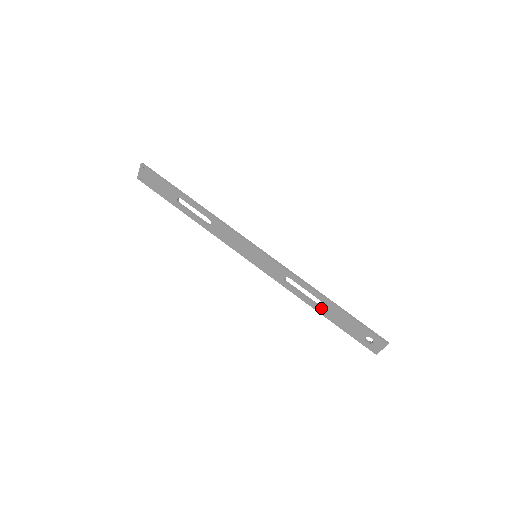
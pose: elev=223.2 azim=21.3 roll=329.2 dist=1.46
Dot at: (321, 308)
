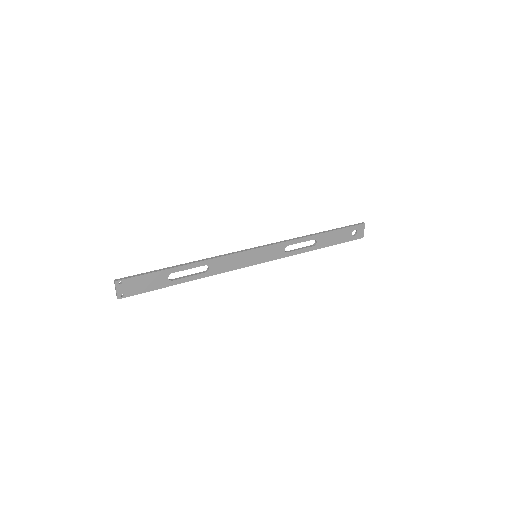
Dot at: (318, 244)
